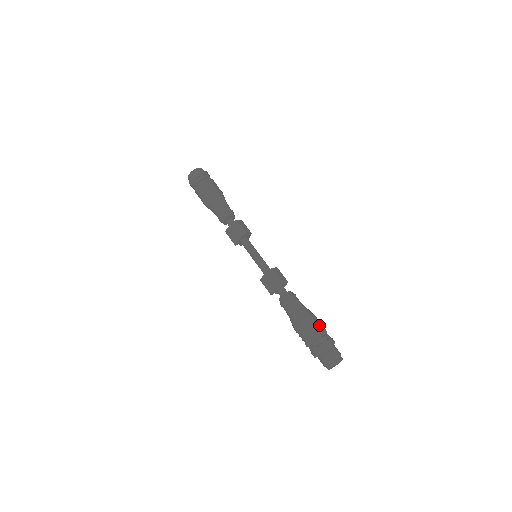
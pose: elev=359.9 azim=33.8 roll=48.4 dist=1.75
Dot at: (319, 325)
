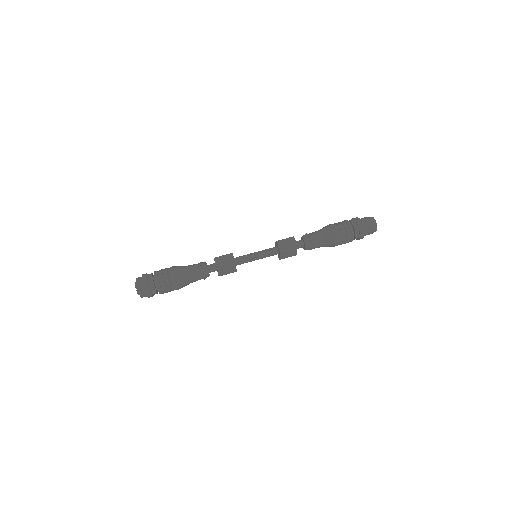
Dot at: (344, 228)
